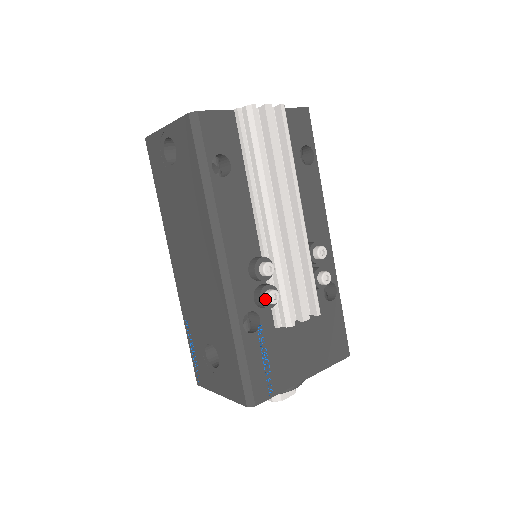
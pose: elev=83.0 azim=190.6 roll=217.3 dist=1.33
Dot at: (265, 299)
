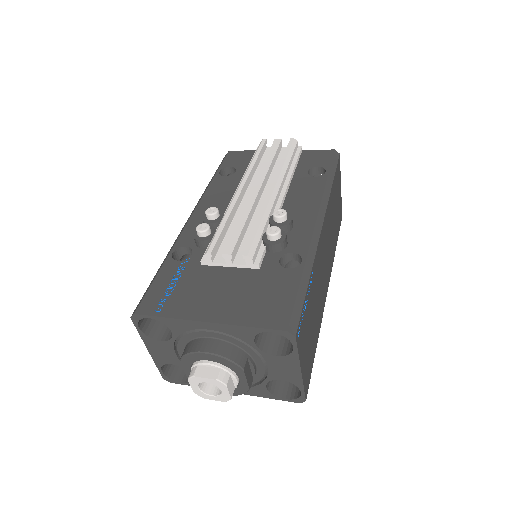
Dot at: occluded
